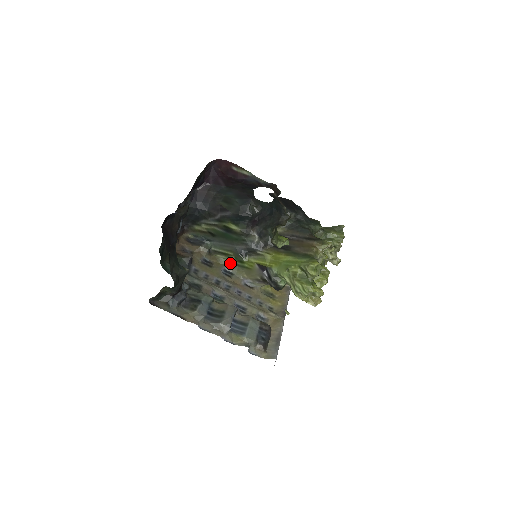
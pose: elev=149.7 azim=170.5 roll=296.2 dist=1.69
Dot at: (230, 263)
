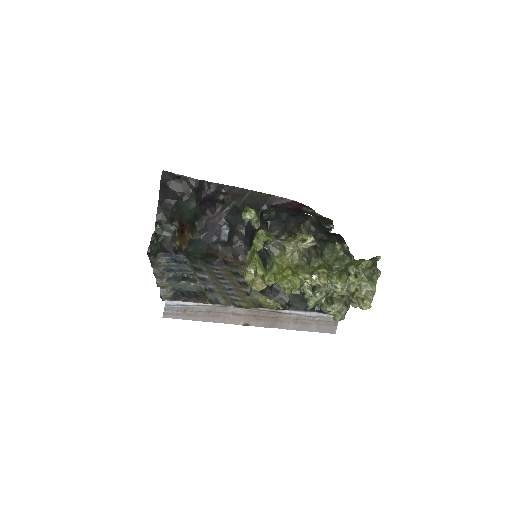
Dot at: occluded
